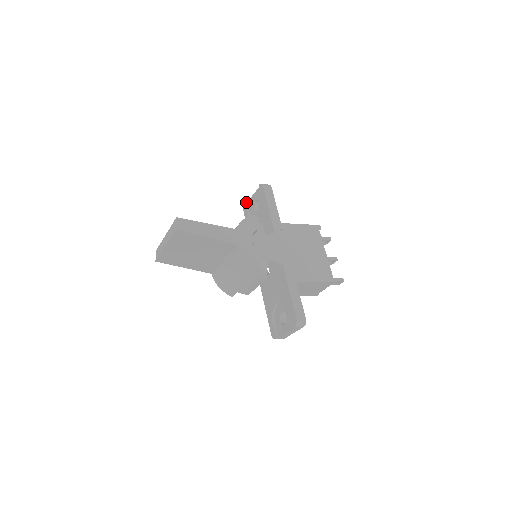
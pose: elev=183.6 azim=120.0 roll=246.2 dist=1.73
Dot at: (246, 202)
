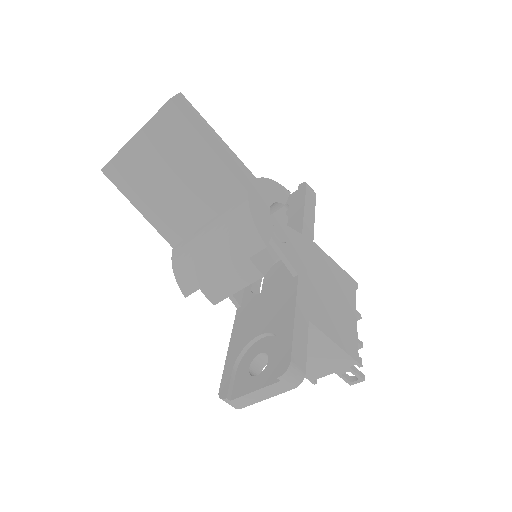
Dot at: occluded
